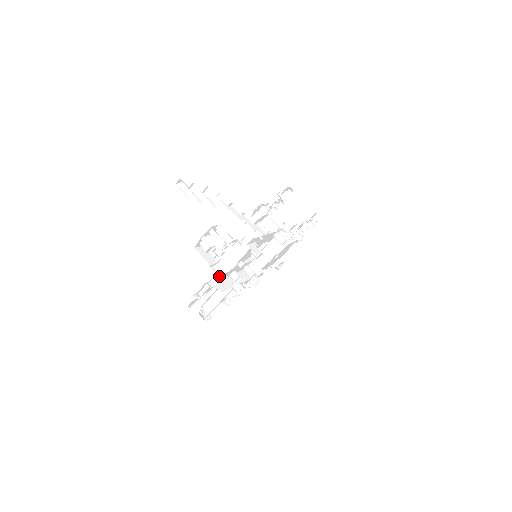
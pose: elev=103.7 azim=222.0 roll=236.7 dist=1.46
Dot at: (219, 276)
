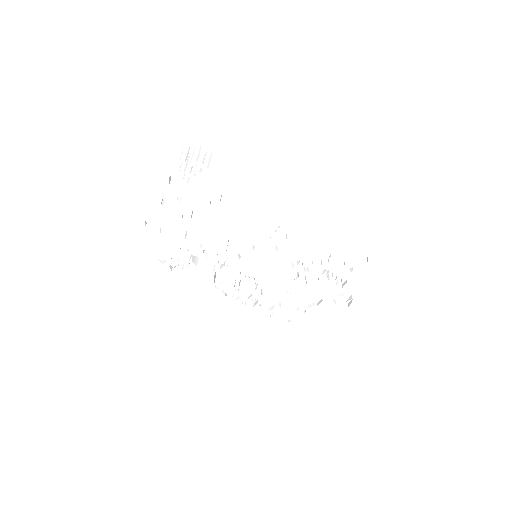
Dot at: (173, 196)
